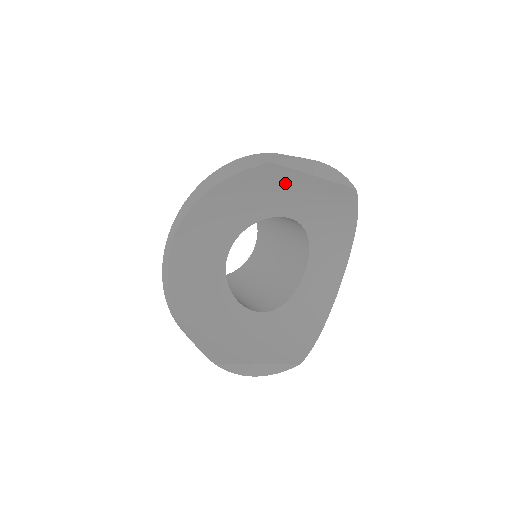
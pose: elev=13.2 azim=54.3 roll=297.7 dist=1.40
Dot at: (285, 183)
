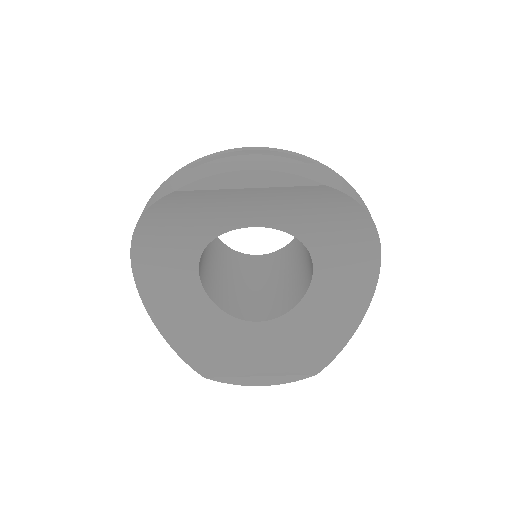
Dot at: (216, 201)
